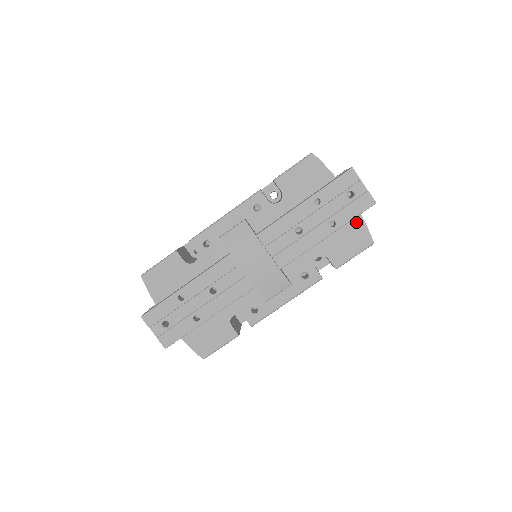
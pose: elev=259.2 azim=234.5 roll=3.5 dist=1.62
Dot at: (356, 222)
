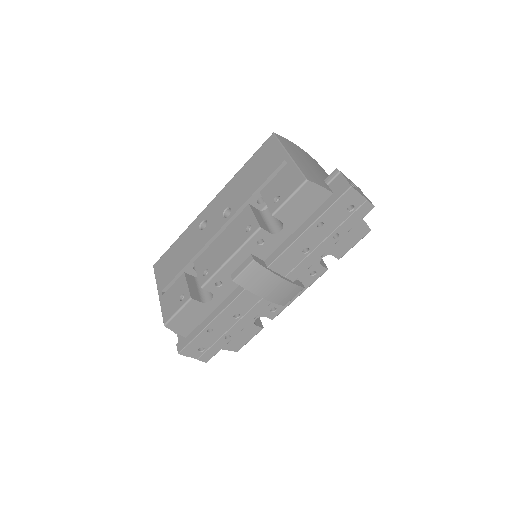
Dot at: occluded
